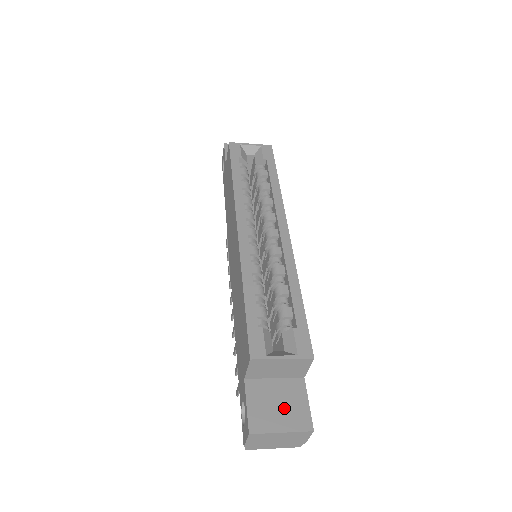
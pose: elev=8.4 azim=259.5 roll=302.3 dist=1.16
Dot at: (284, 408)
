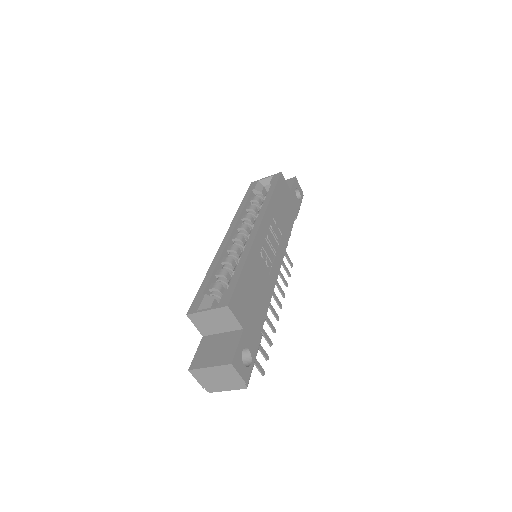
Dot at: (219, 351)
